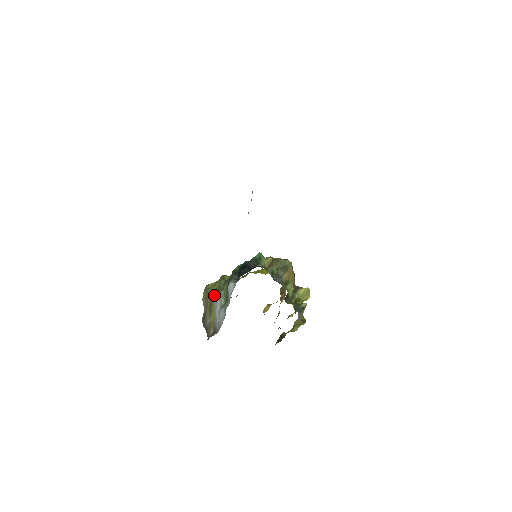
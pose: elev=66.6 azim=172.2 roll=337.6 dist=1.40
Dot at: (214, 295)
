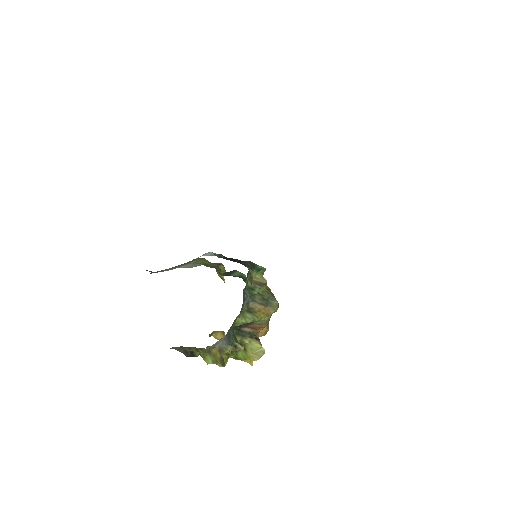
Dot at: (195, 262)
